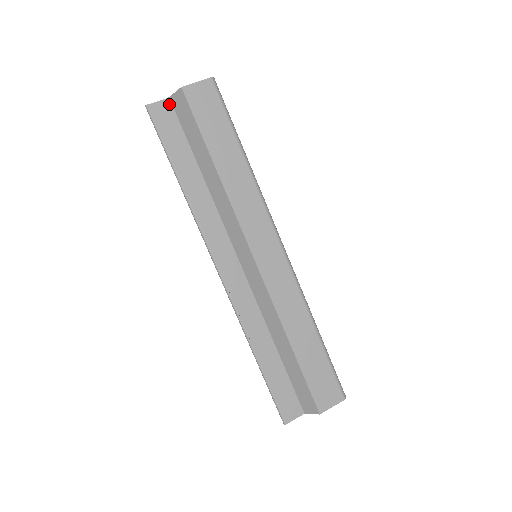
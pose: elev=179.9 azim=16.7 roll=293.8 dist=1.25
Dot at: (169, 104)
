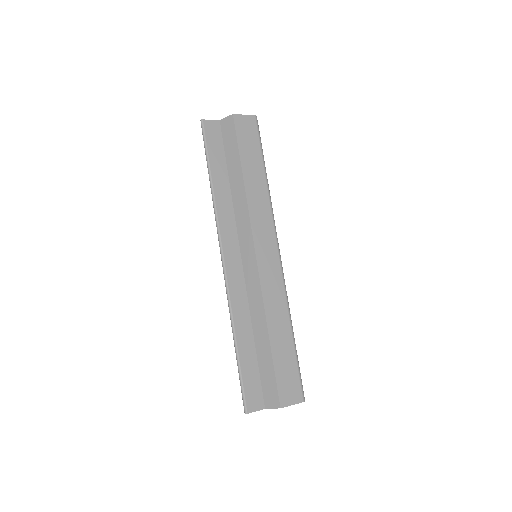
Dot at: (218, 125)
